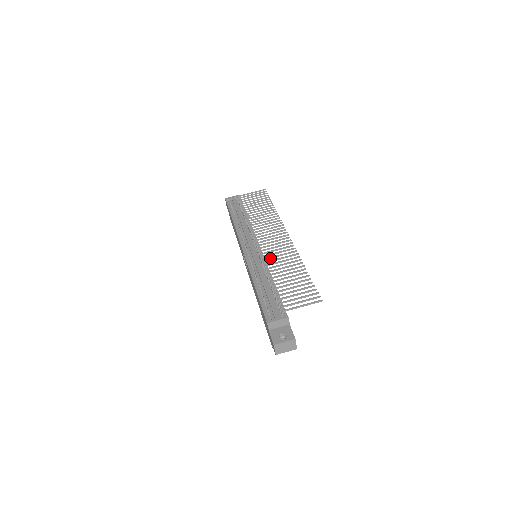
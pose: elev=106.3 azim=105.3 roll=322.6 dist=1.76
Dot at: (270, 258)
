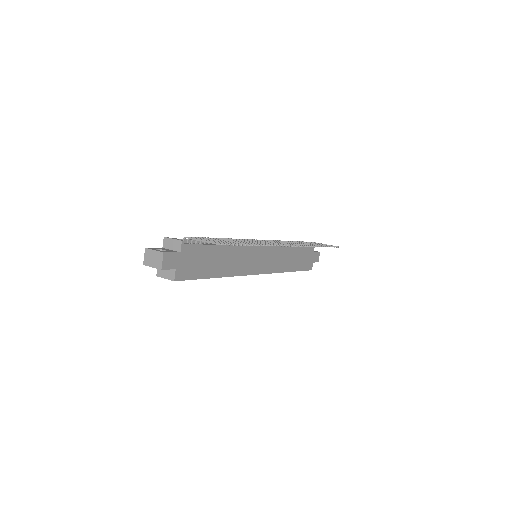
Dot at: occluded
